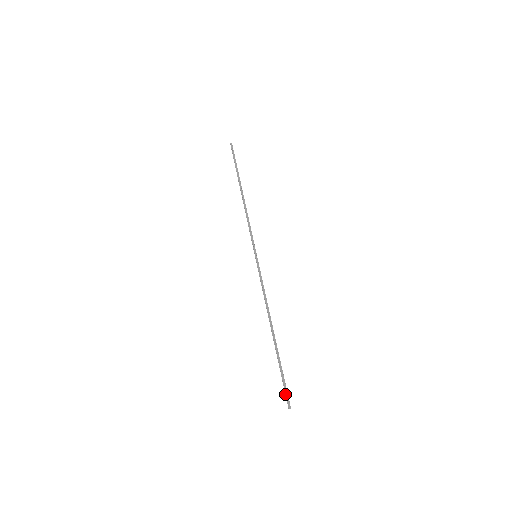
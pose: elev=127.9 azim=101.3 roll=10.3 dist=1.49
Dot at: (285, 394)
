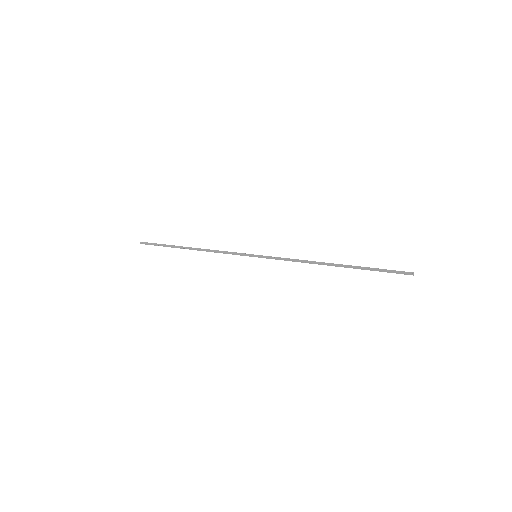
Dot at: occluded
